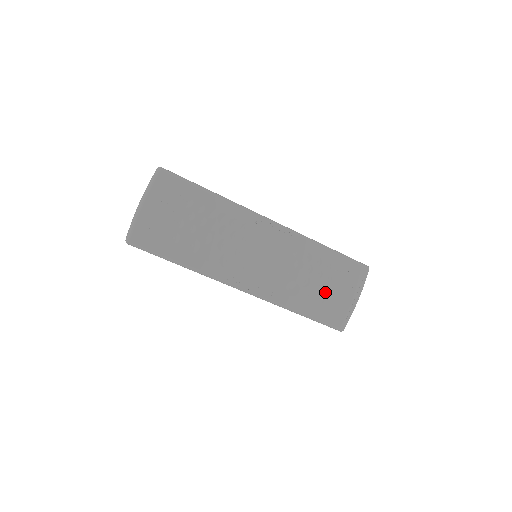
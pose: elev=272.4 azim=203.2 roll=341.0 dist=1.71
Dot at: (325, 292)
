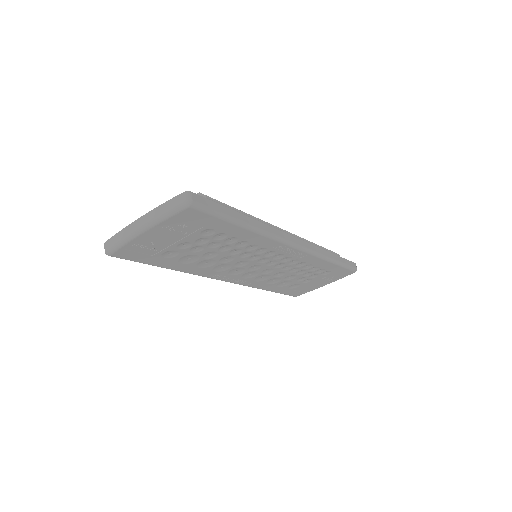
Dot at: (302, 282)
